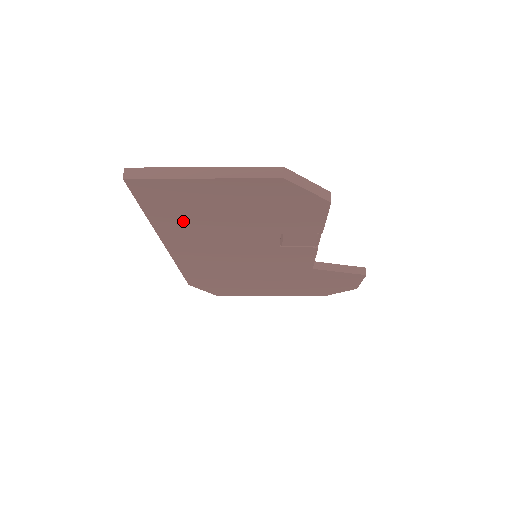
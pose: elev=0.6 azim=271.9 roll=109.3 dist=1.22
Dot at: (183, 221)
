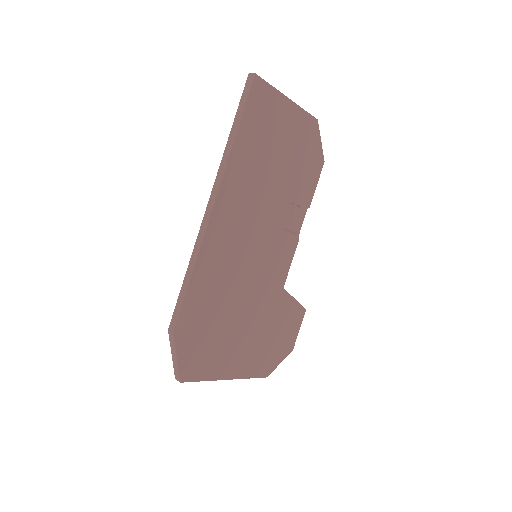
Dot at: (252, 155)
